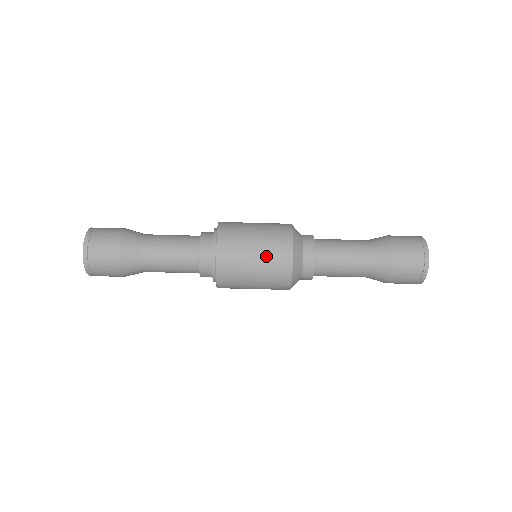
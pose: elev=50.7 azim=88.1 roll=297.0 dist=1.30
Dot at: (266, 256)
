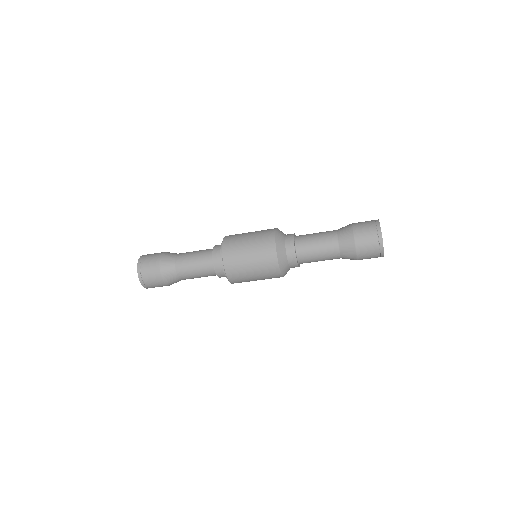
Dot at: (263, 277)
